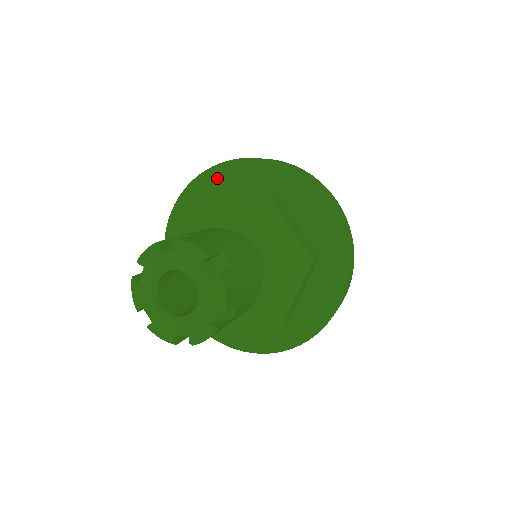
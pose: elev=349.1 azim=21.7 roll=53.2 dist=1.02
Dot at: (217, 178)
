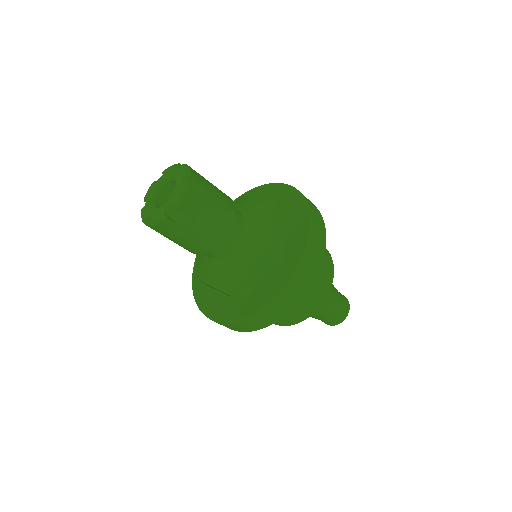
Dot at: occluded
